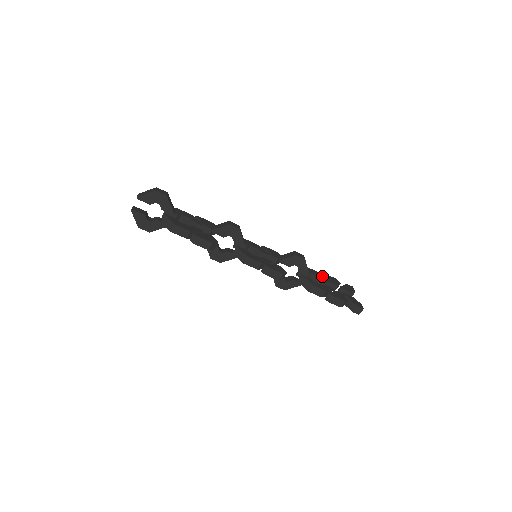
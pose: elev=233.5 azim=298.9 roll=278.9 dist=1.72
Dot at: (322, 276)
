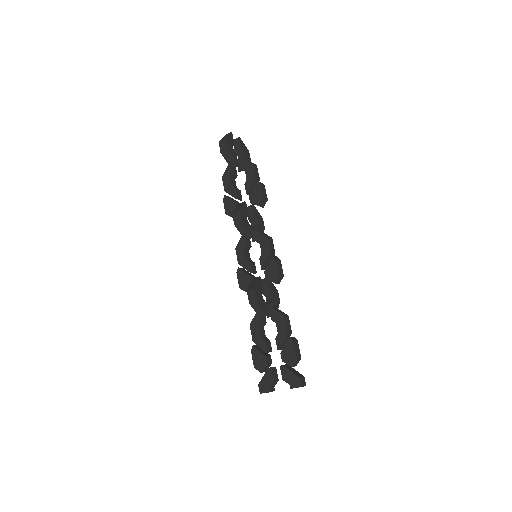
Dot at: occluded
